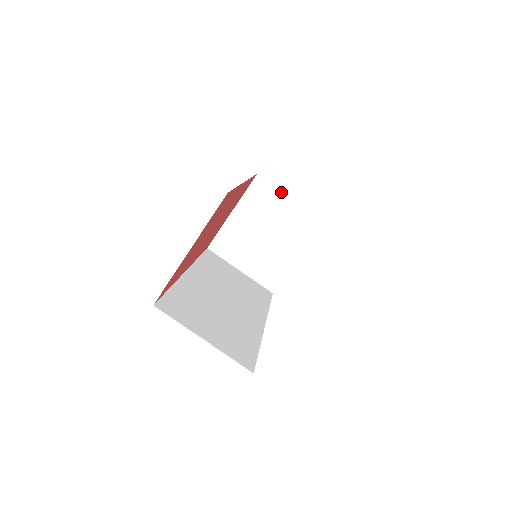
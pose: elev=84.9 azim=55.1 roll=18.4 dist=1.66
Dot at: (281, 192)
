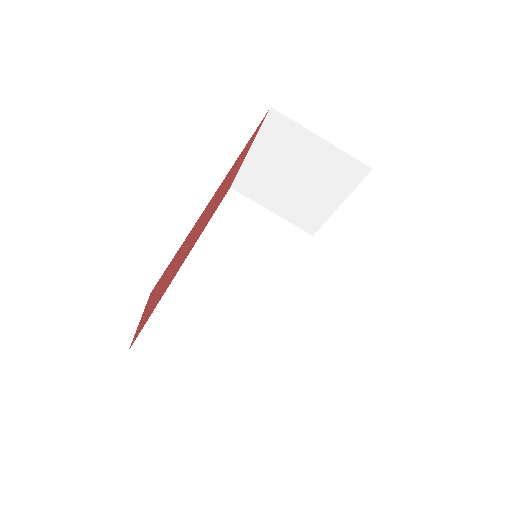
Dot at: (306, 131)
